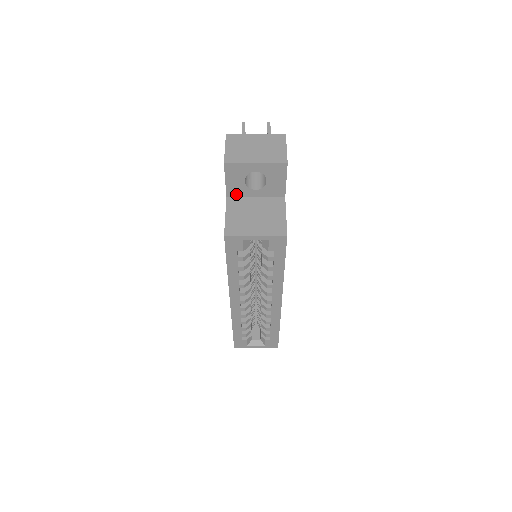
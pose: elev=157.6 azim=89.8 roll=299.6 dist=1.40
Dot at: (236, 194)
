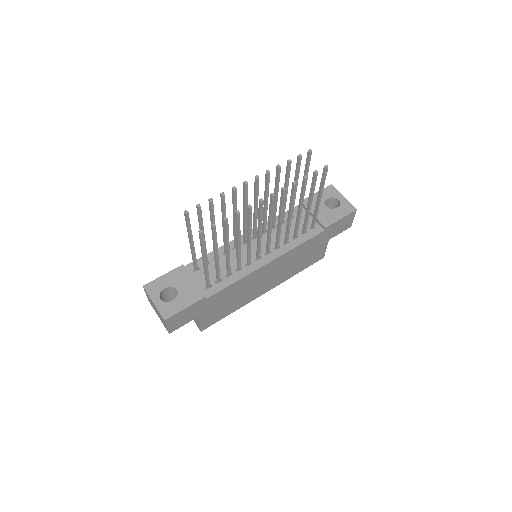
Dot at: occluded
